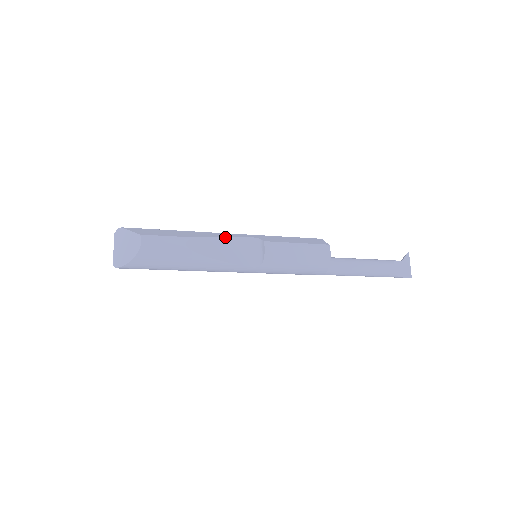
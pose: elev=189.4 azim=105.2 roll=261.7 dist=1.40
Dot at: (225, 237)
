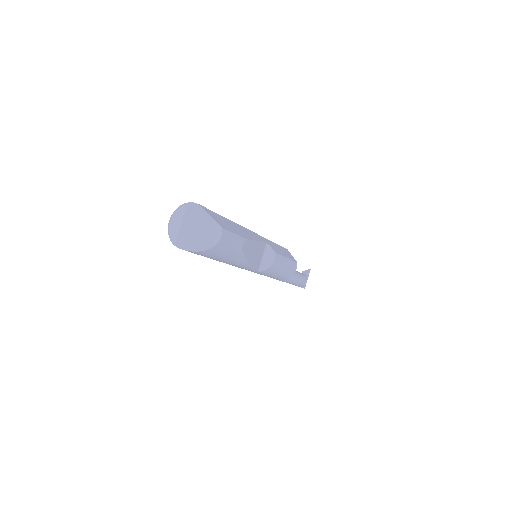
Dot at: (258, 241)
